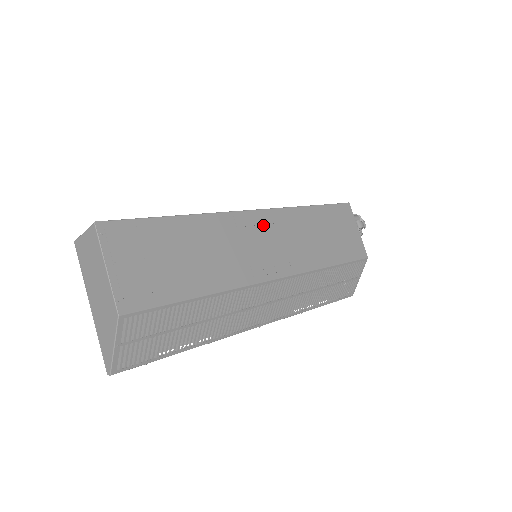
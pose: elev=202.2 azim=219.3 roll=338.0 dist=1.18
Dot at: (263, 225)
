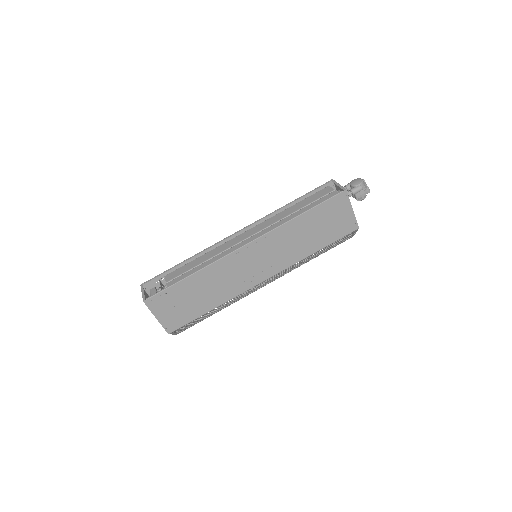
Dot at: (253, 252)
